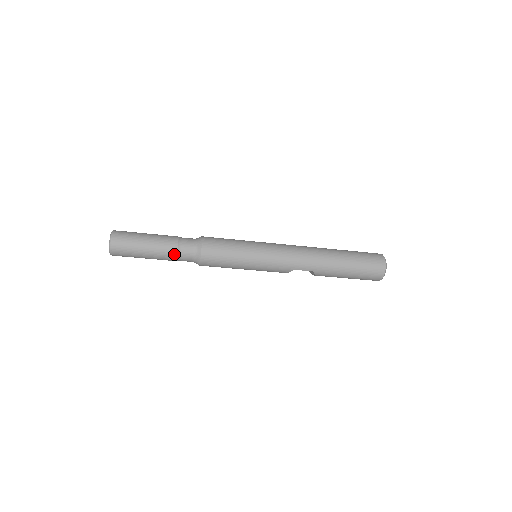
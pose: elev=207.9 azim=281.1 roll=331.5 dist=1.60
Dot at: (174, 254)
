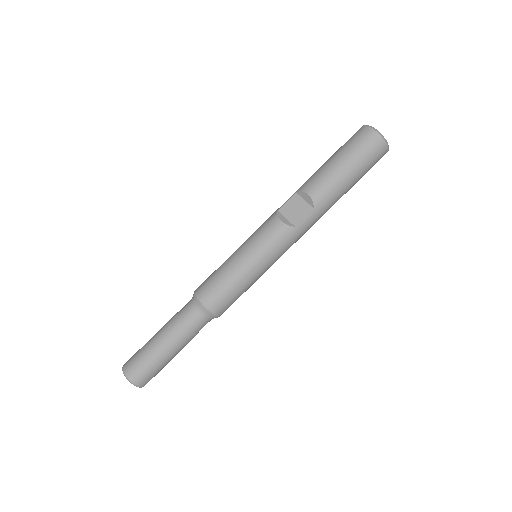
Dot at: (174, 316)
